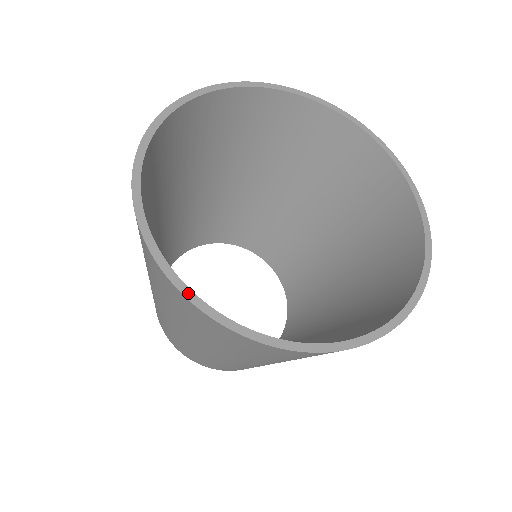
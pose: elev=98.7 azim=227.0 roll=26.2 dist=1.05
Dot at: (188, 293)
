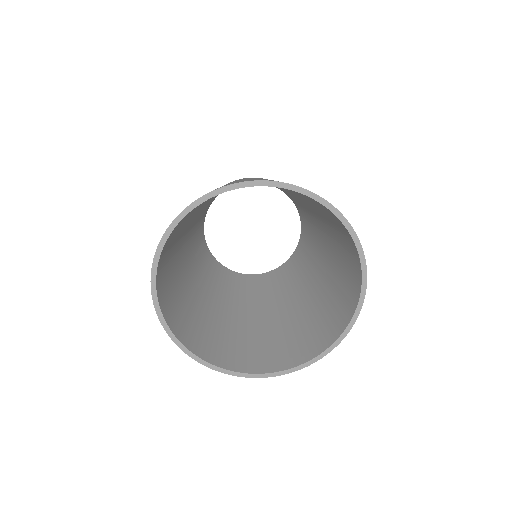
Dot at: (269, 375)
